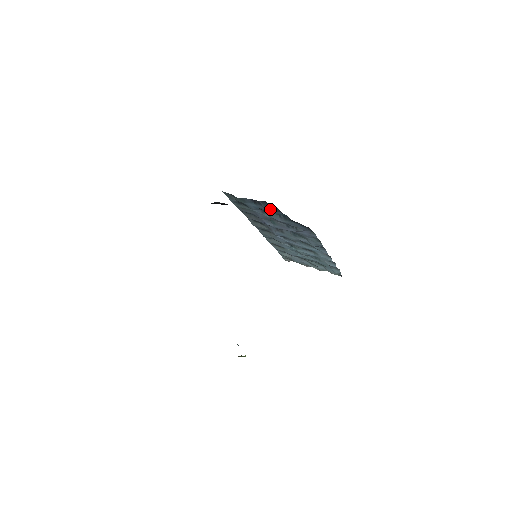
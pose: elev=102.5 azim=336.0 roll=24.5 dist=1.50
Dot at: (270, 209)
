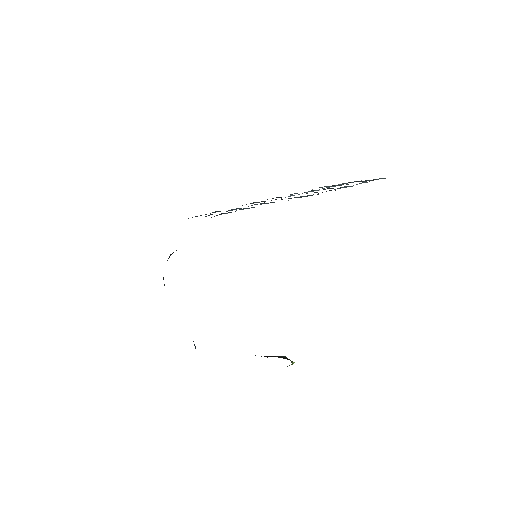
Dot at: occluded
